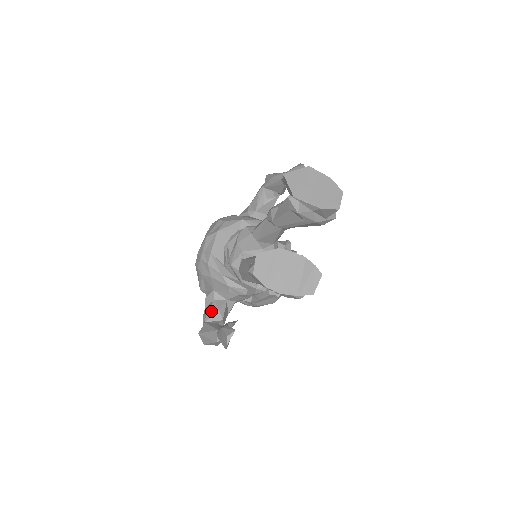
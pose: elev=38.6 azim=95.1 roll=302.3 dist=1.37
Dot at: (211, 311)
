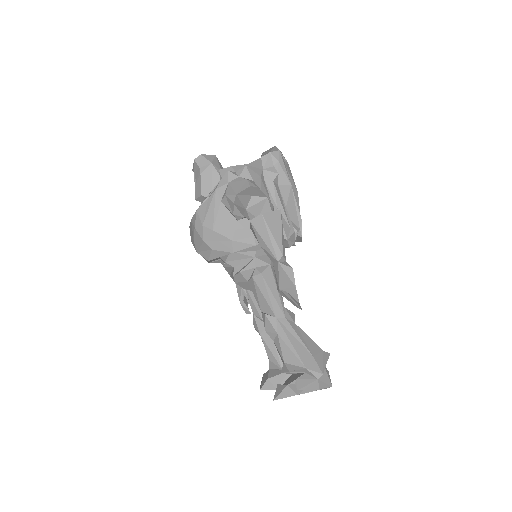
Dot at: occluded
